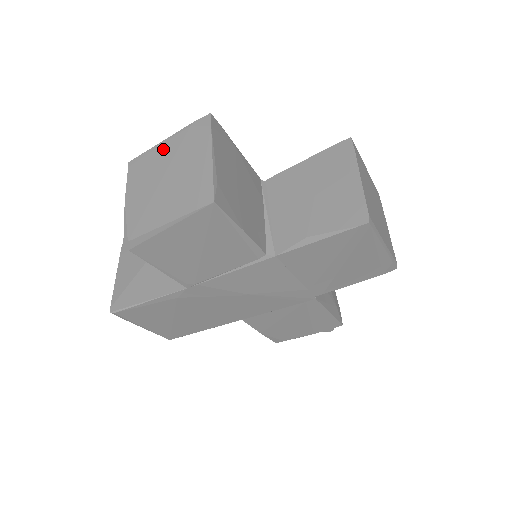
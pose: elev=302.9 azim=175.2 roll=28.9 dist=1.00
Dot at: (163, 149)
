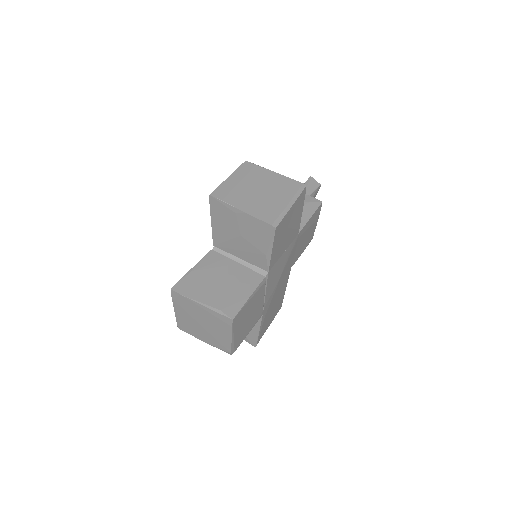
Dot at: (181, 315)
